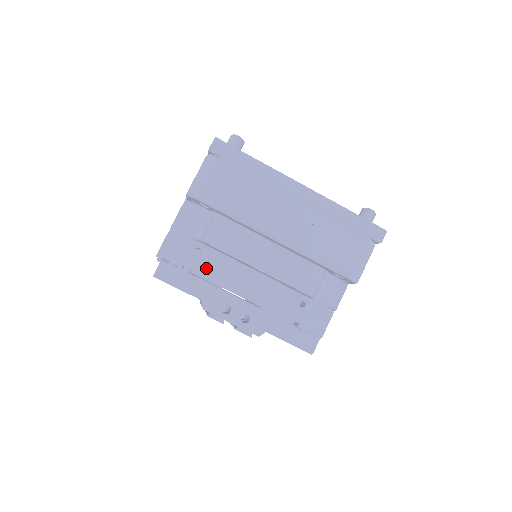
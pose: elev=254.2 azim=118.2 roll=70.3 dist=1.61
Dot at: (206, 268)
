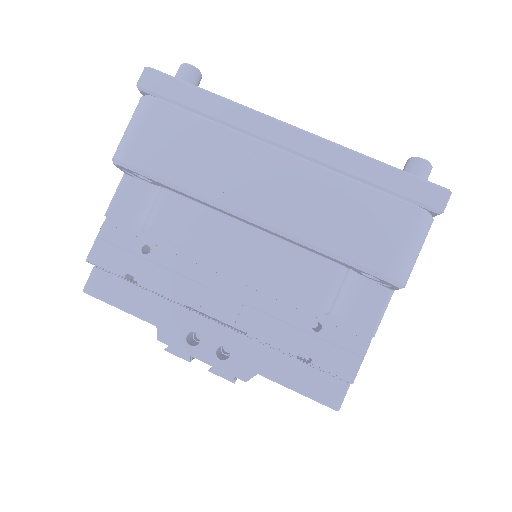
Dot at: (159, 275)
